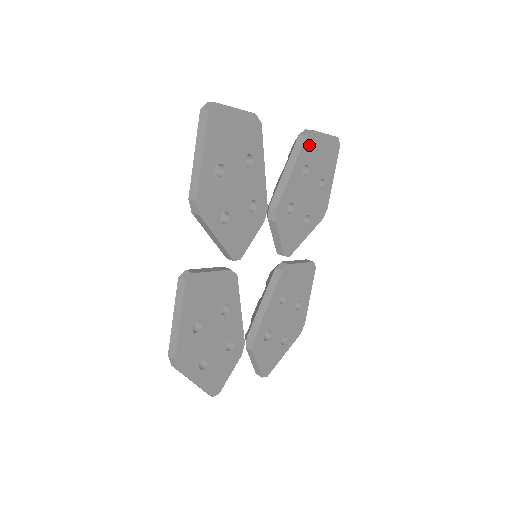
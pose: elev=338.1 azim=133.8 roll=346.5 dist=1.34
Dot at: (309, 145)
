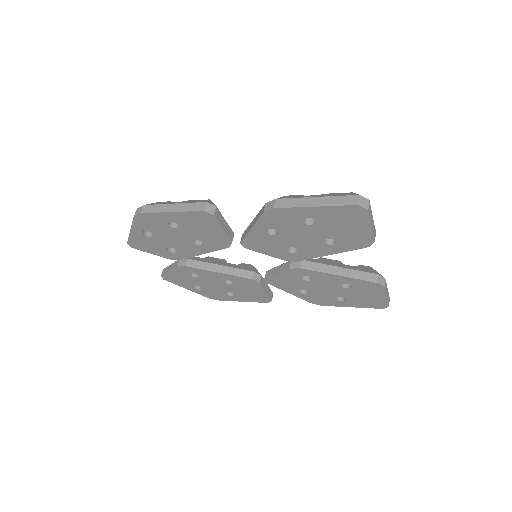
Dot at: (370, 285)
